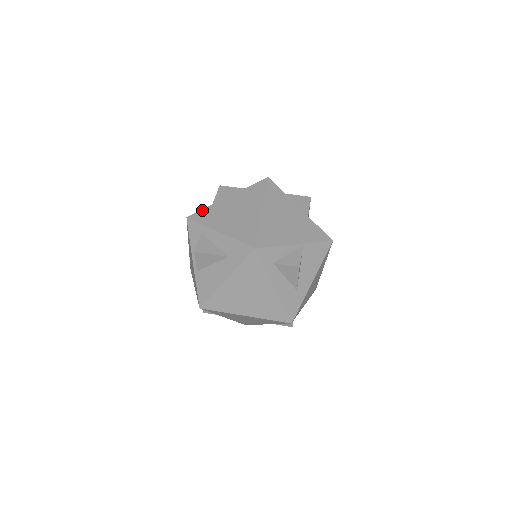
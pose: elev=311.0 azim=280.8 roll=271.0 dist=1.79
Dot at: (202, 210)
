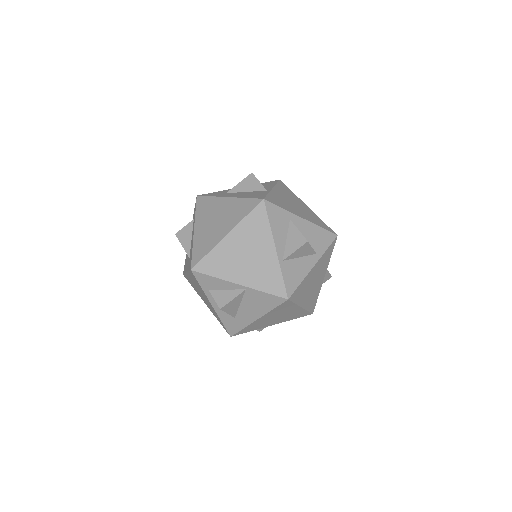
Dot at: (241, 331)
